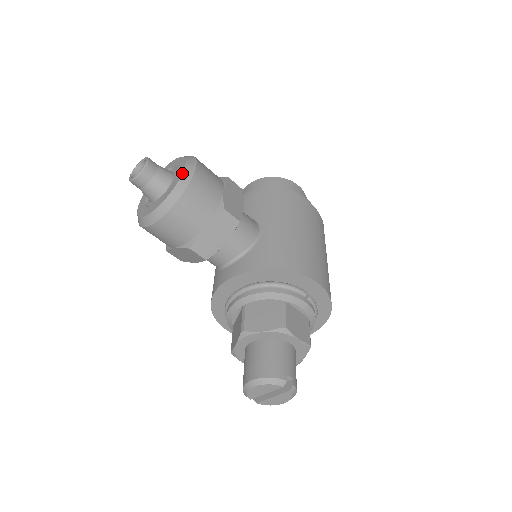
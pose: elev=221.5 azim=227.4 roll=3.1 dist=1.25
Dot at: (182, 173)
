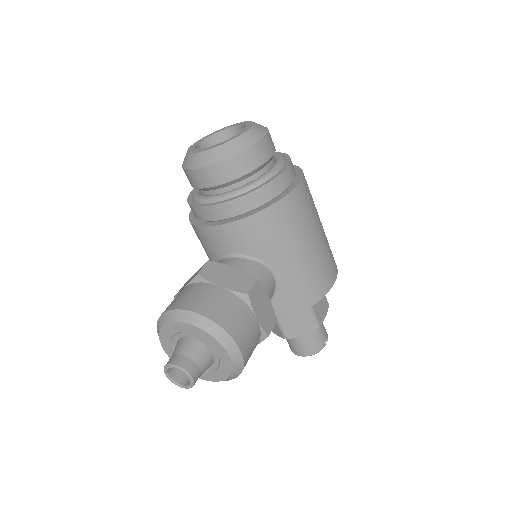
Dot at: (232, 364)
